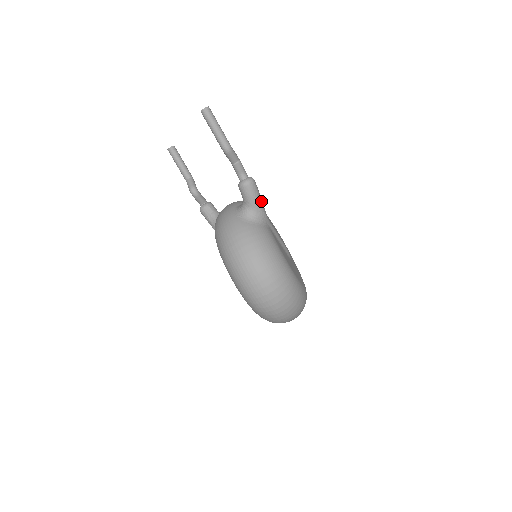
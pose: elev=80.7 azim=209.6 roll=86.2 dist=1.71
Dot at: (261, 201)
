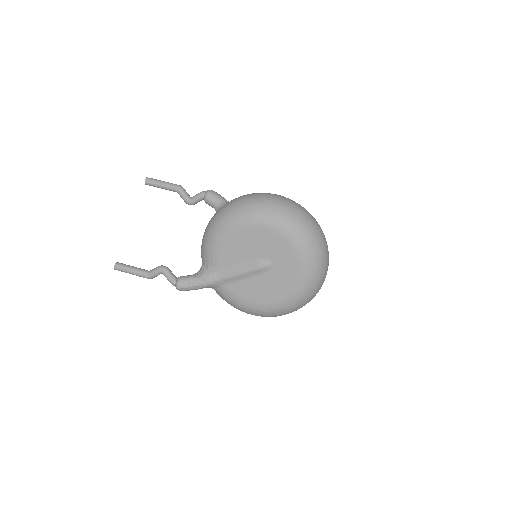
Dot at: occluded
